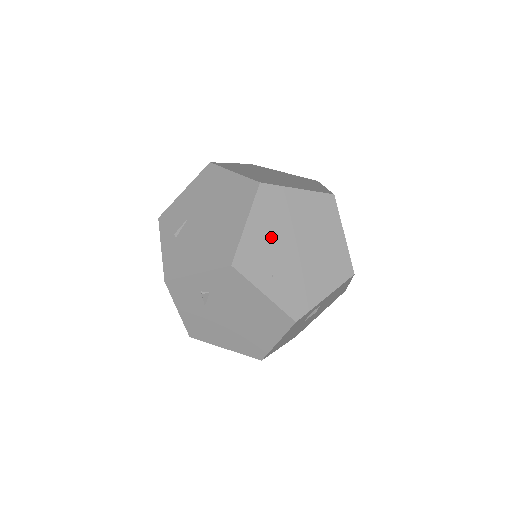
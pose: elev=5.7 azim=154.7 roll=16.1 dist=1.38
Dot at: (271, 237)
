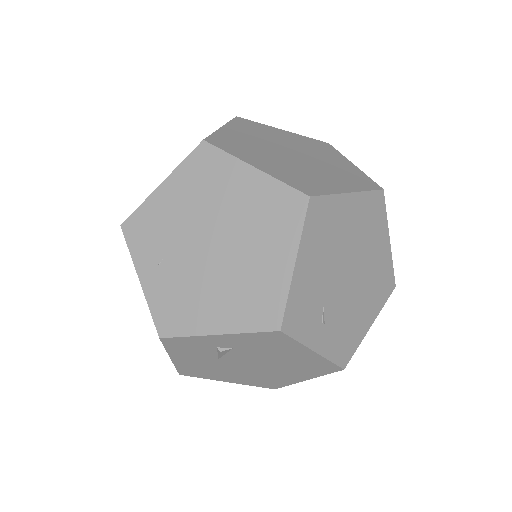
Dot at: (182, 215)
